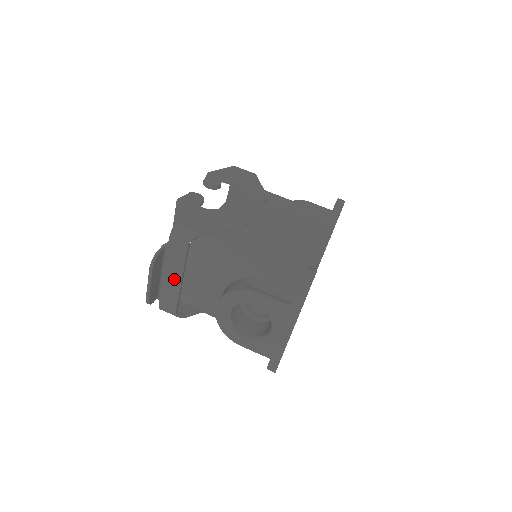
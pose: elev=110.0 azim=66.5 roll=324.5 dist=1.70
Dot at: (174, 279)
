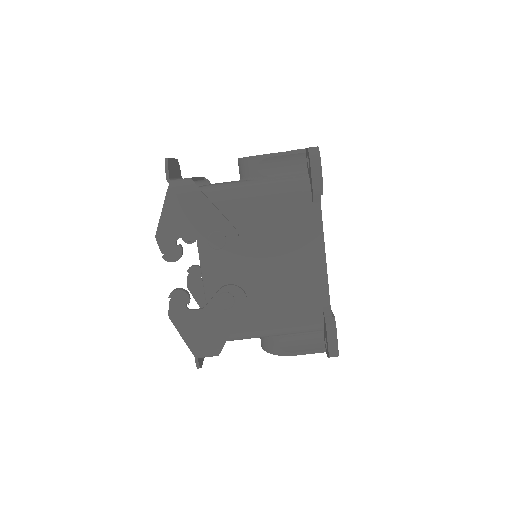
Dot at: occluded
